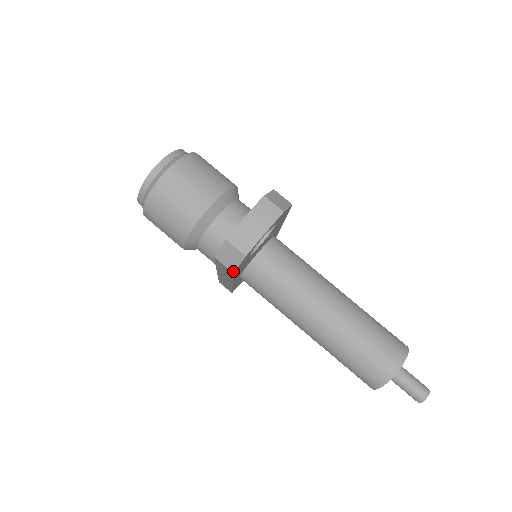
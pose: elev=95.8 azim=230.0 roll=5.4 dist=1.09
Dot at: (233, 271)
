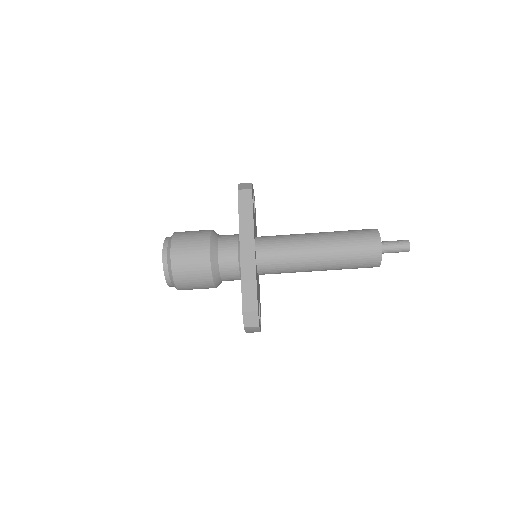
Dot at: occluded
